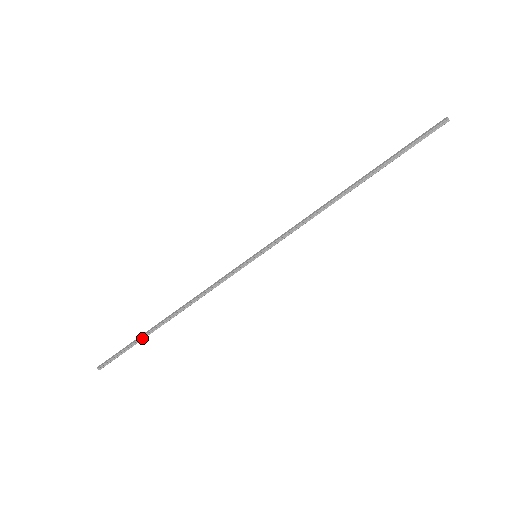
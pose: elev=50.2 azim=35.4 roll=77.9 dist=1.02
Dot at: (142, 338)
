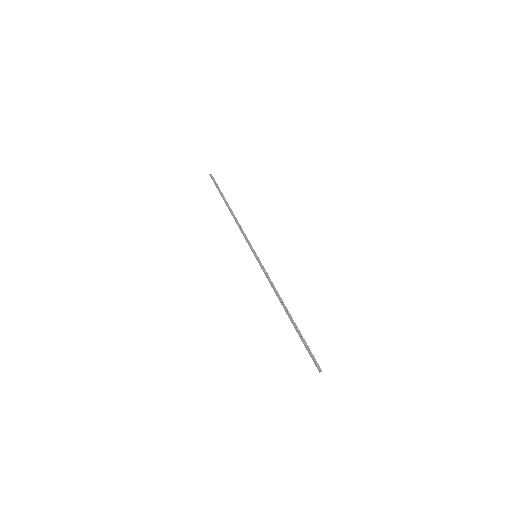
Dot at: (222, 196)
